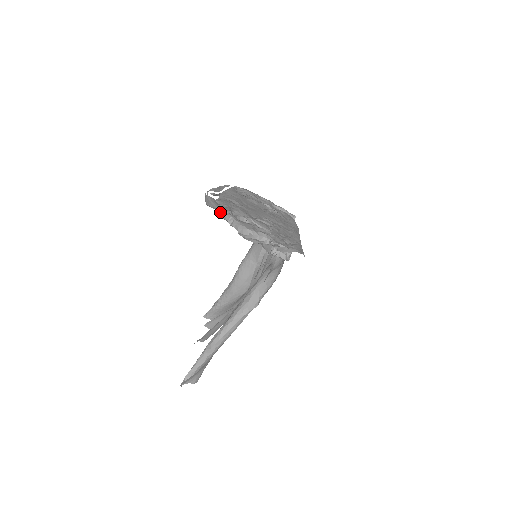
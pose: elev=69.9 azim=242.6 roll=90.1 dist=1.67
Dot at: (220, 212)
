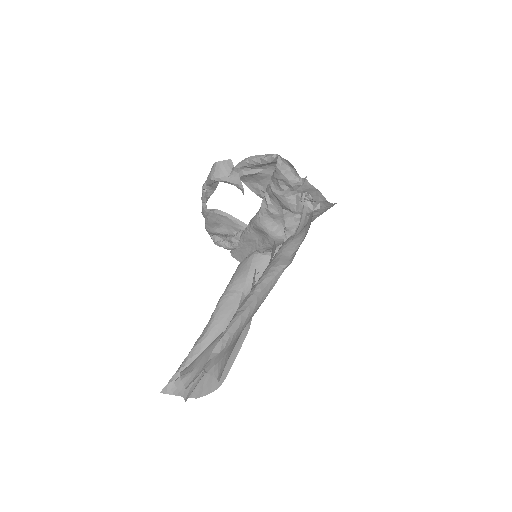
Dot at: (243, 160)
